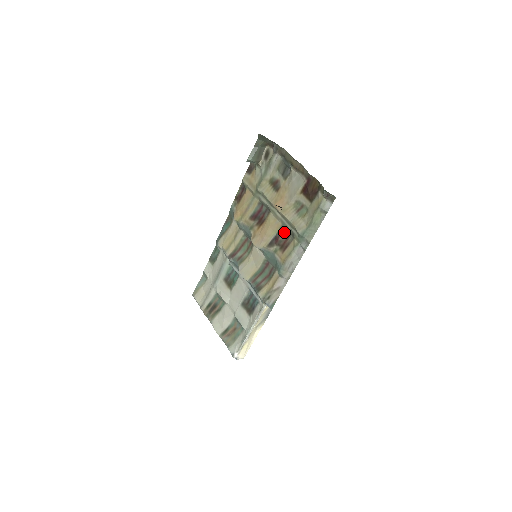
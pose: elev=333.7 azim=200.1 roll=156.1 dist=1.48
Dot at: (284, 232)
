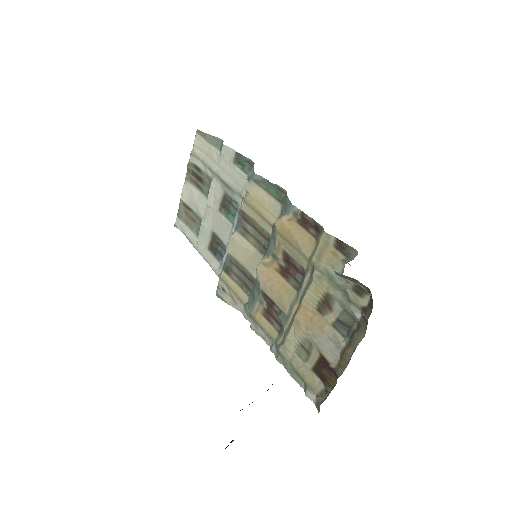
Dot at: (280, 319)
